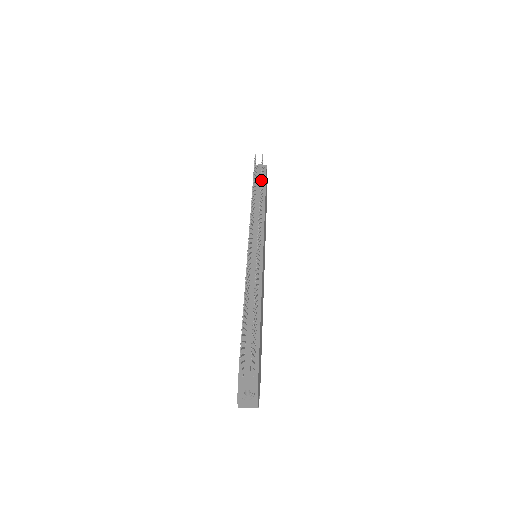
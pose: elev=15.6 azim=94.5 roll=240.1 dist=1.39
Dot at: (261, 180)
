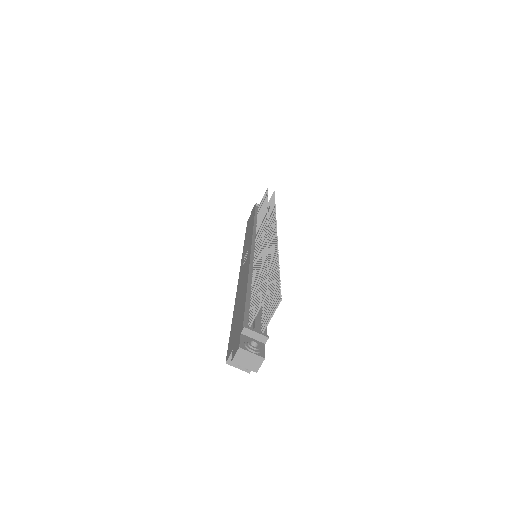
Dot at: (274, 203)
